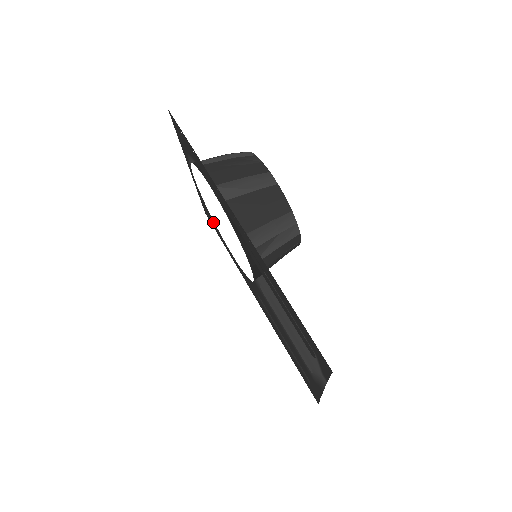
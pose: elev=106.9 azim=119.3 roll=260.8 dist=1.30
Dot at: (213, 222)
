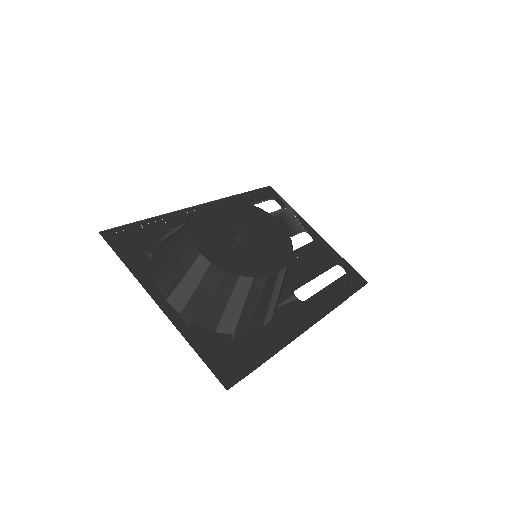
Dot at: (145, 244)
